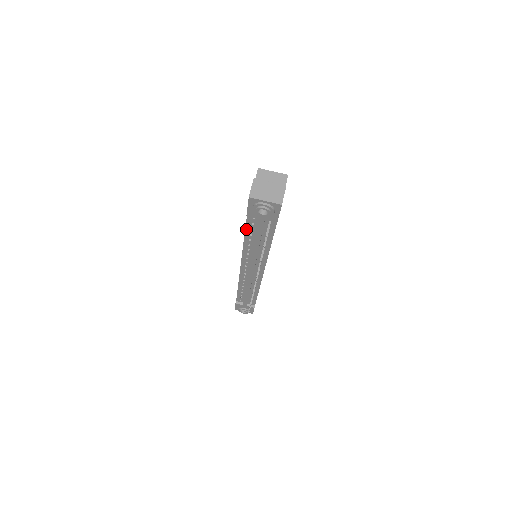
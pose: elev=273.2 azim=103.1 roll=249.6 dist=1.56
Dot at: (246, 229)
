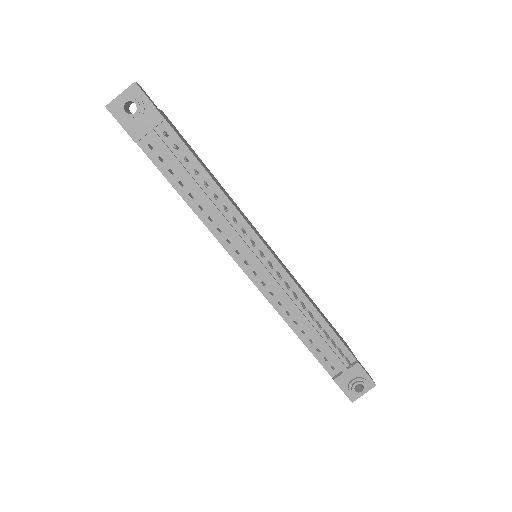
Dot at: (167, 178)
